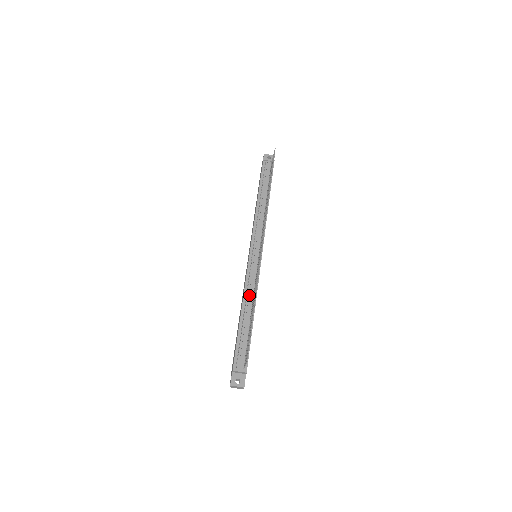
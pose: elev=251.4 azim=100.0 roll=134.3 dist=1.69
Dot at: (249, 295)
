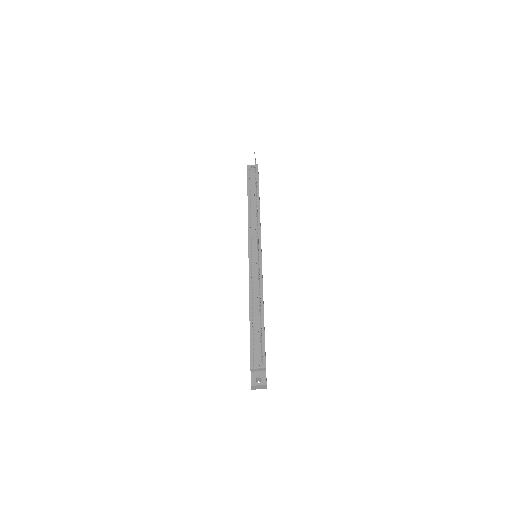
Dot at: (255, 292)
